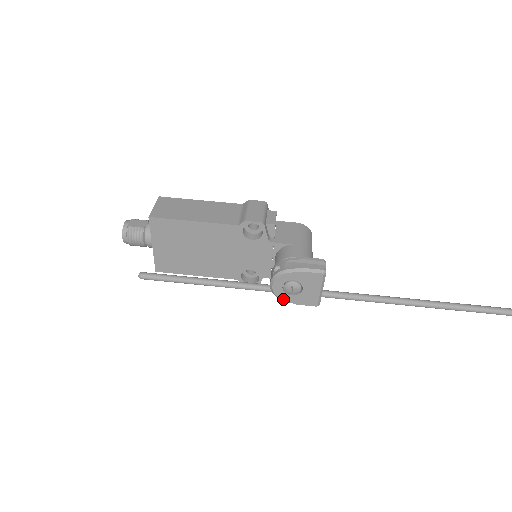
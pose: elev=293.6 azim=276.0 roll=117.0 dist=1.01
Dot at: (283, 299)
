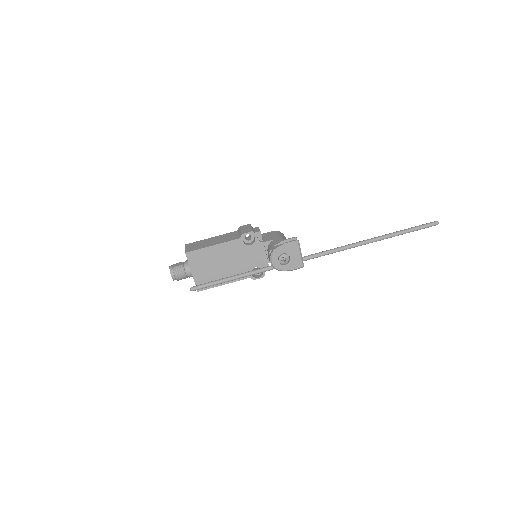
Dot at: (281, 270)
